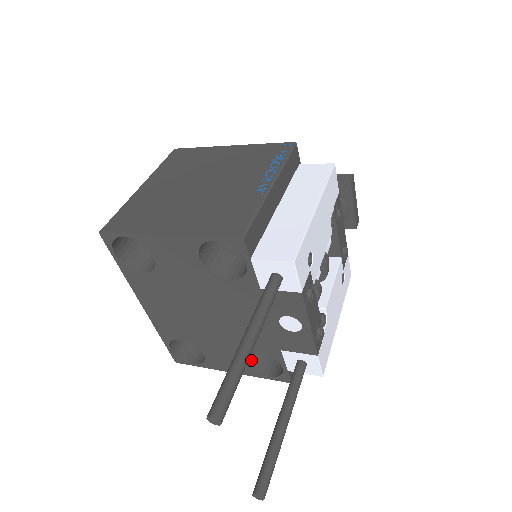
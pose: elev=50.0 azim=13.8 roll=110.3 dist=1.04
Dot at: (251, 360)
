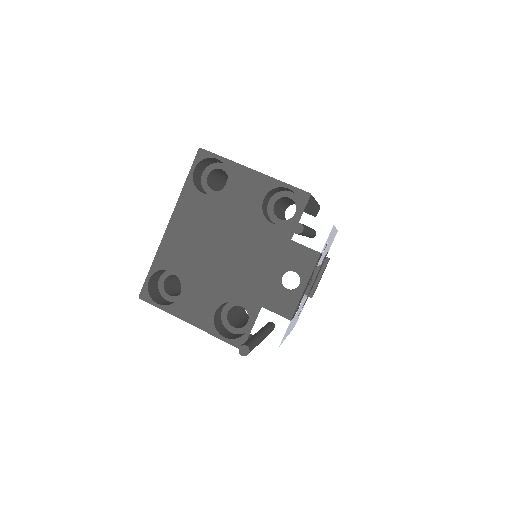
Dot at: (216, 319)
